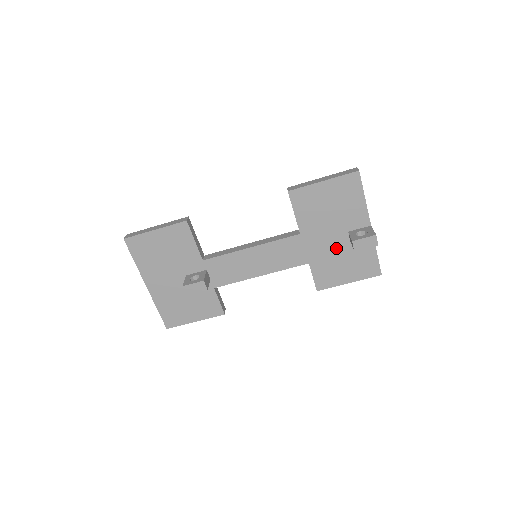
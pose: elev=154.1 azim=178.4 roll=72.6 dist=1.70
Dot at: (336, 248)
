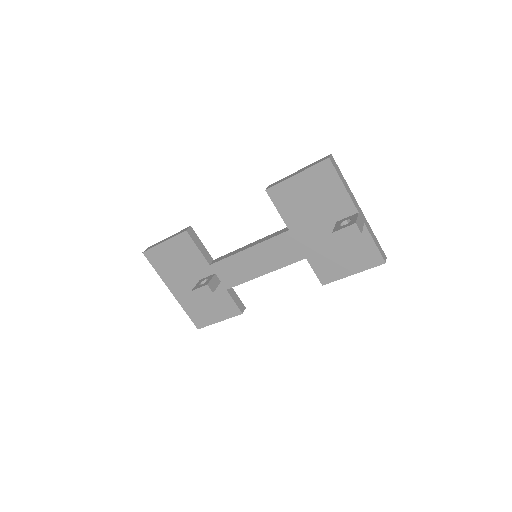
Dot at: (329, 240)
